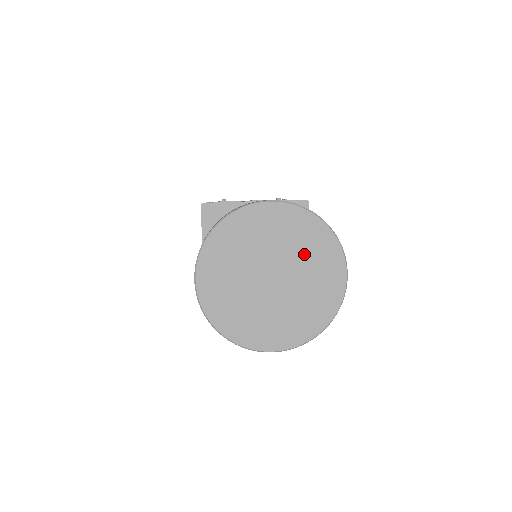
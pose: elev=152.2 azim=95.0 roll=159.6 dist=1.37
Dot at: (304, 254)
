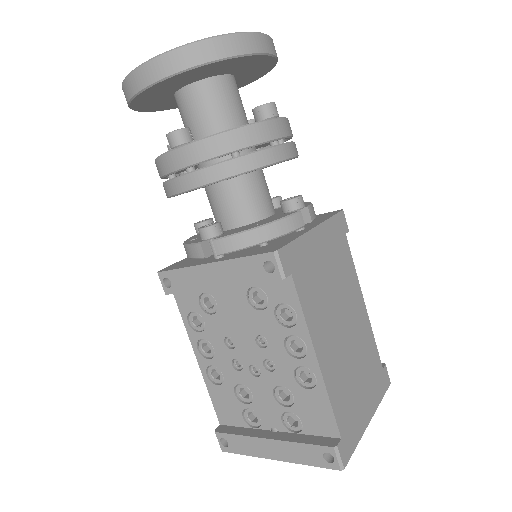
Dot at: occluded
